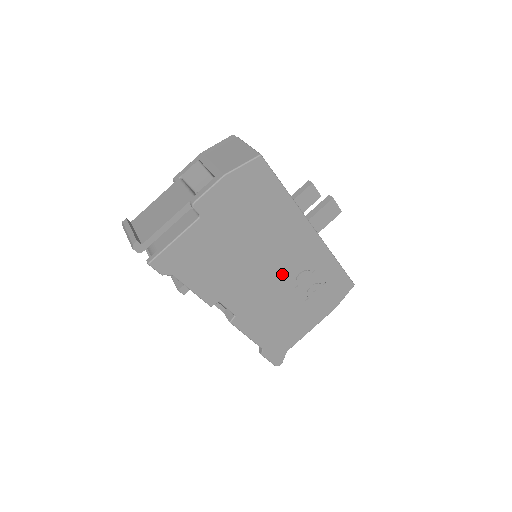
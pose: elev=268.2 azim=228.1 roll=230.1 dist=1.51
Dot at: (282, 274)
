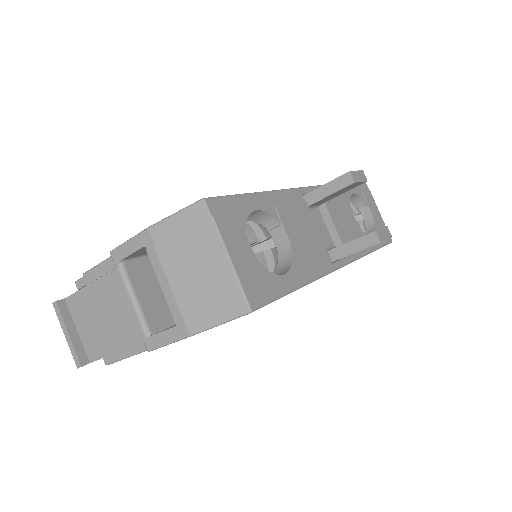
Dot at: occluded
